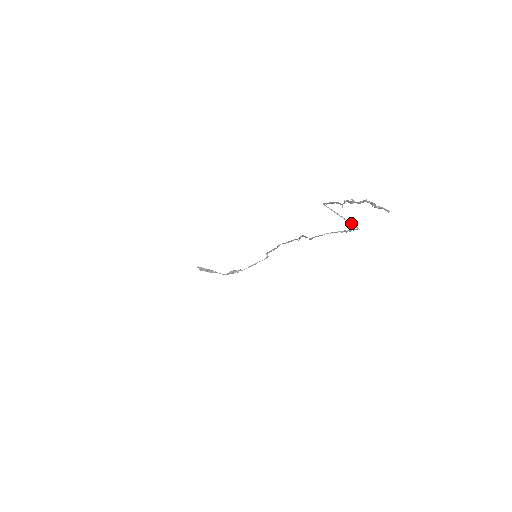
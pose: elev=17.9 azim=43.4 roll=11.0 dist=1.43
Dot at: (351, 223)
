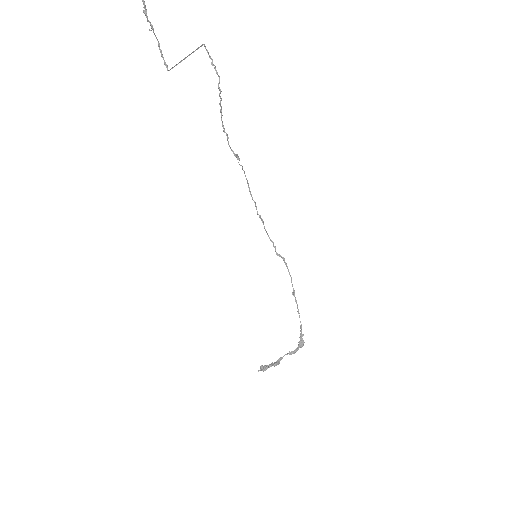
Dot at: occluded
